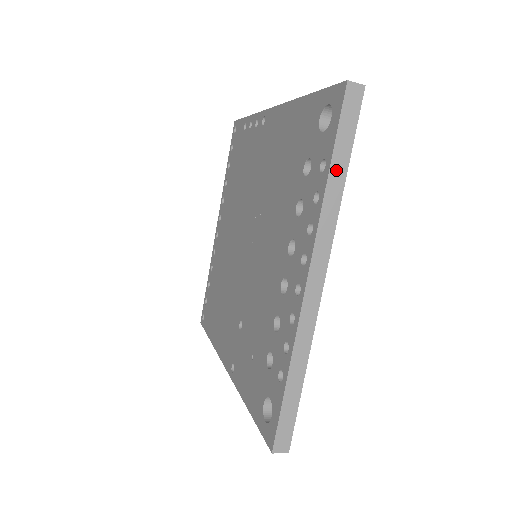
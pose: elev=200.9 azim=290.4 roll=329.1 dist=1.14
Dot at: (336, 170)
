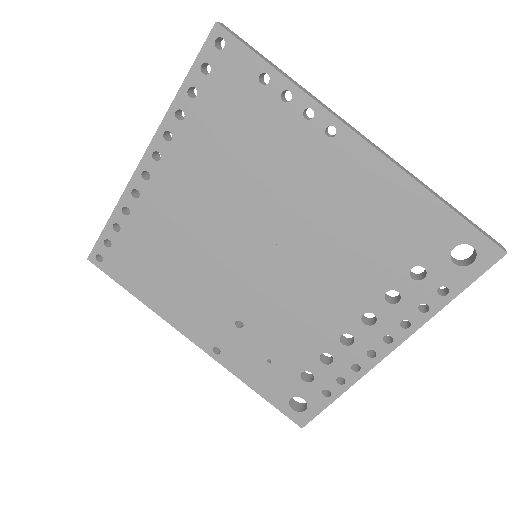
Dot at: (451, 298)
